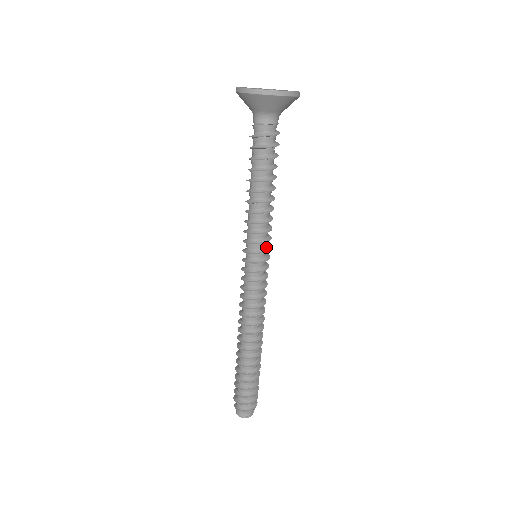
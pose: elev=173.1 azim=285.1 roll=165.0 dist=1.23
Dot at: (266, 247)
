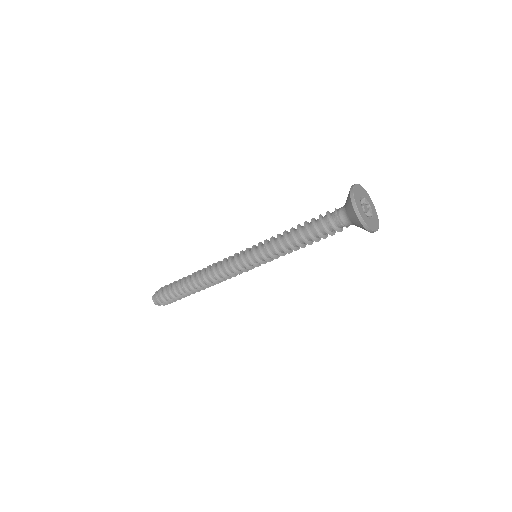
Dot at: occluded
